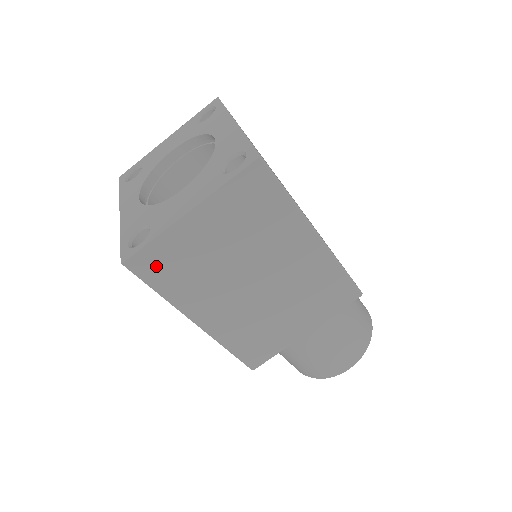
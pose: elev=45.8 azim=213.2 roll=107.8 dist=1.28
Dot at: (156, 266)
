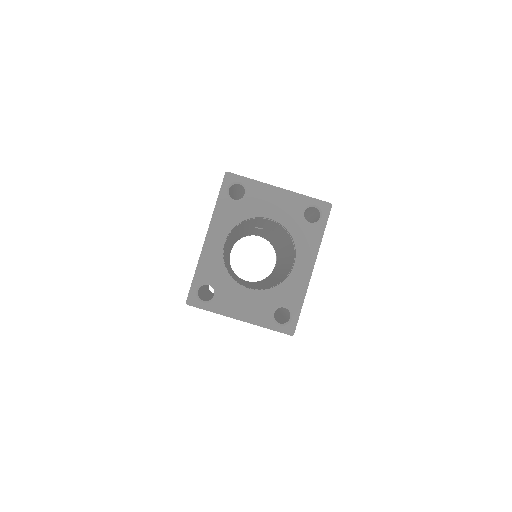
Dot at: occluded
